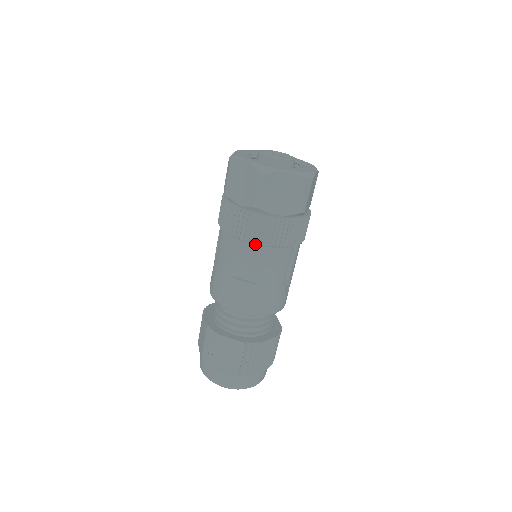
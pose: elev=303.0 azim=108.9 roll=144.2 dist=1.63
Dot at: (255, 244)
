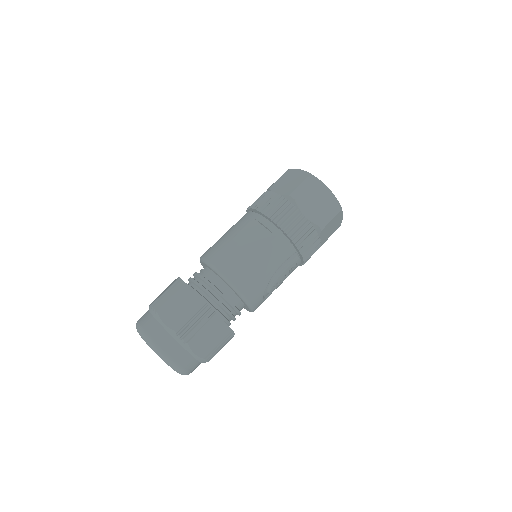
Dot at: (273, 224)
